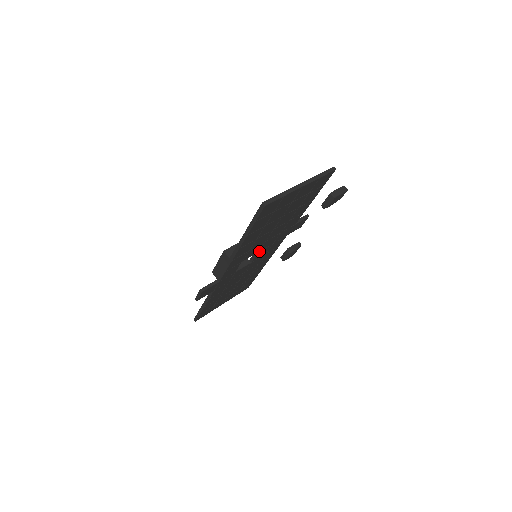
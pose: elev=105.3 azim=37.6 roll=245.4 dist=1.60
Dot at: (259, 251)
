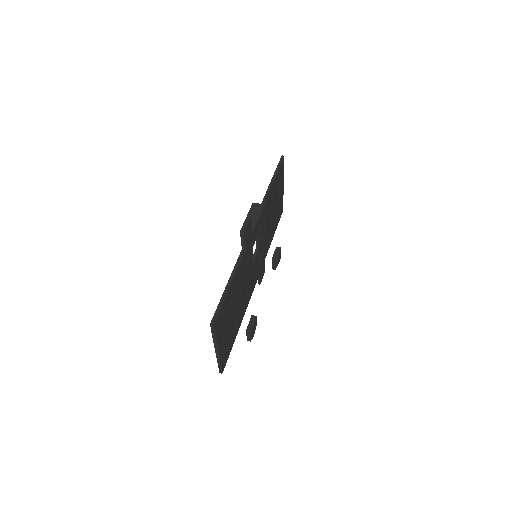
Dot at: (259, 248)
